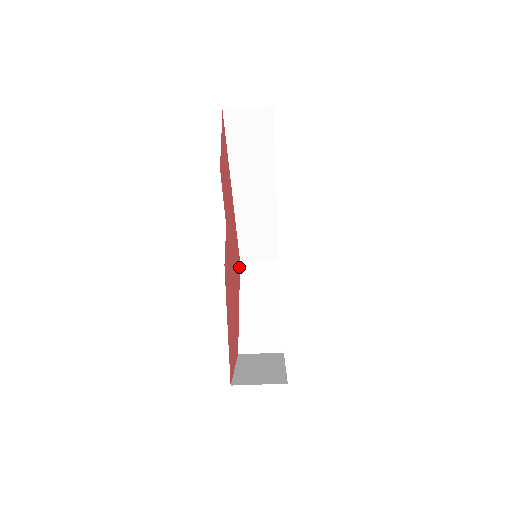
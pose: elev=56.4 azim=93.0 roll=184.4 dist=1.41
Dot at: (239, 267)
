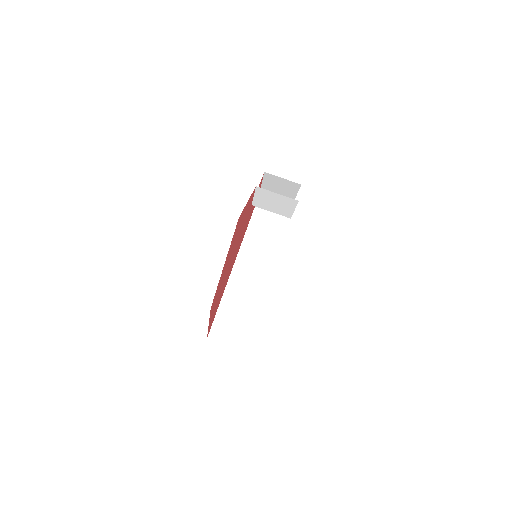
Dot at: occluded
